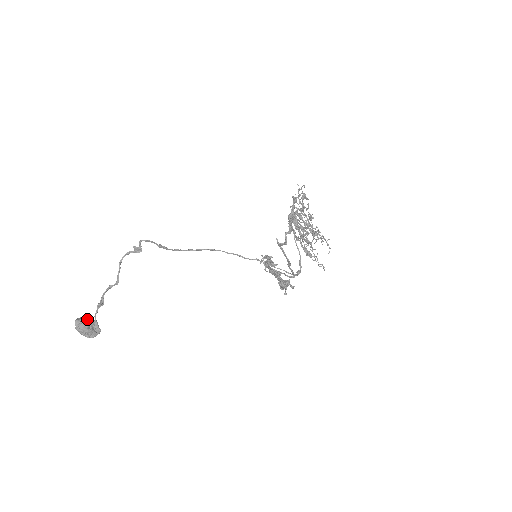
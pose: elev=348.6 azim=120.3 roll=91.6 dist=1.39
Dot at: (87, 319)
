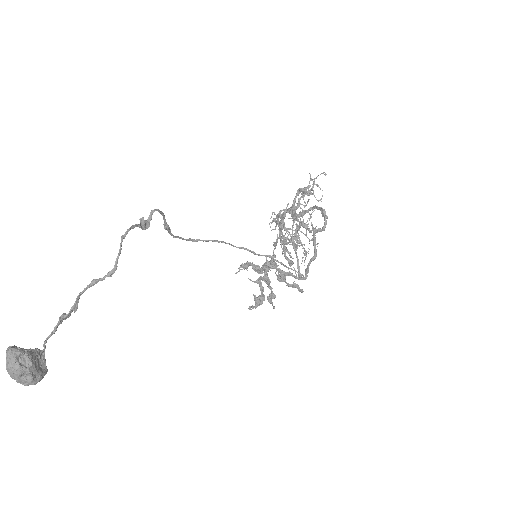
Dot at: occluded
